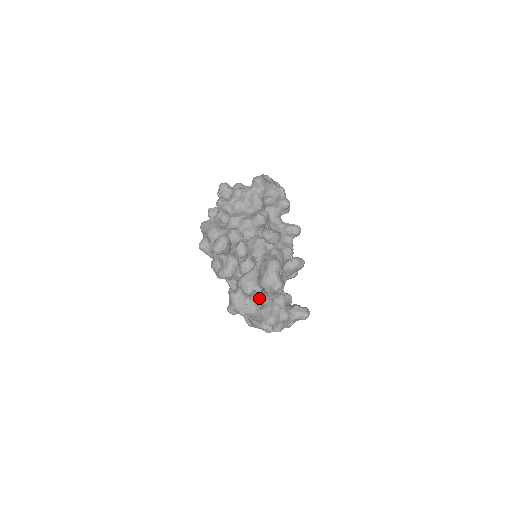
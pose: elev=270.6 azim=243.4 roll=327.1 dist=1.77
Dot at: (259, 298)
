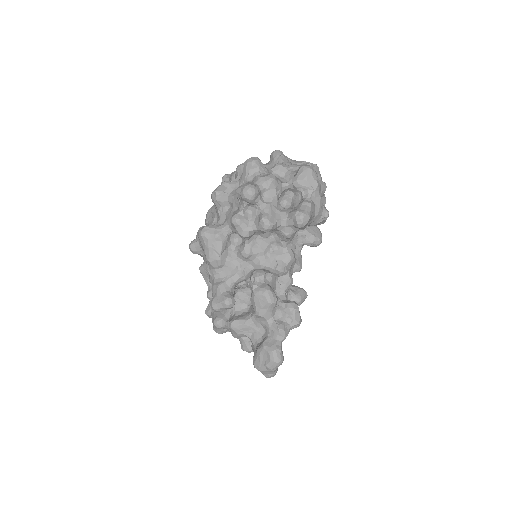
Dot at: occluded
